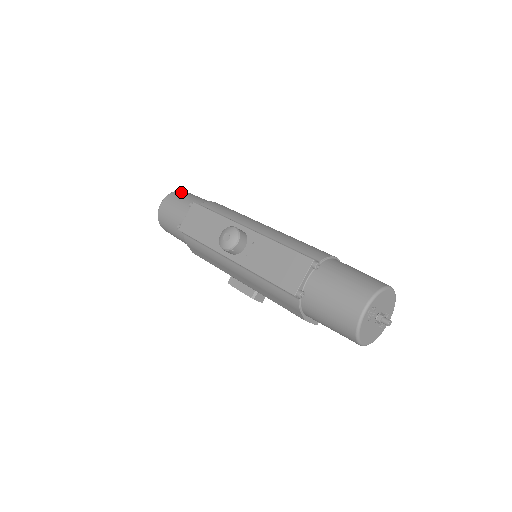
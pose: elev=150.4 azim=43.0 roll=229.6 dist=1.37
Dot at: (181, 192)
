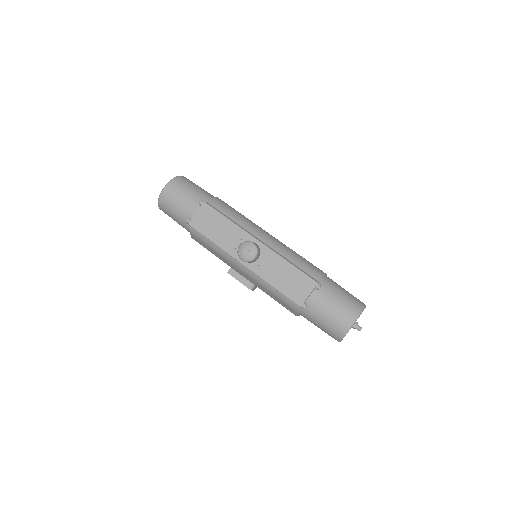
Dot at: (182, 180)
